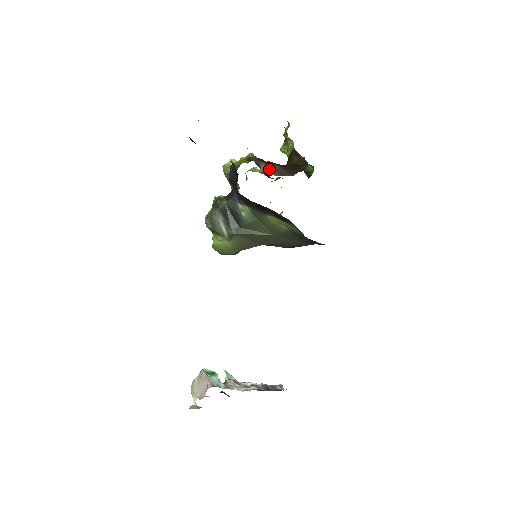
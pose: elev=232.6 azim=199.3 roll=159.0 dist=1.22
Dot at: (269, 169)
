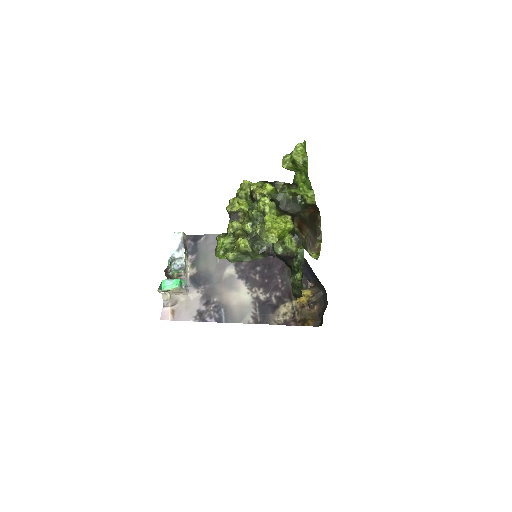
Dot at: (309, 244)
